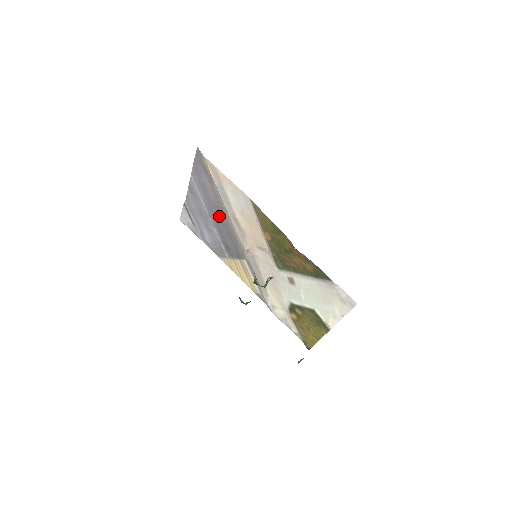
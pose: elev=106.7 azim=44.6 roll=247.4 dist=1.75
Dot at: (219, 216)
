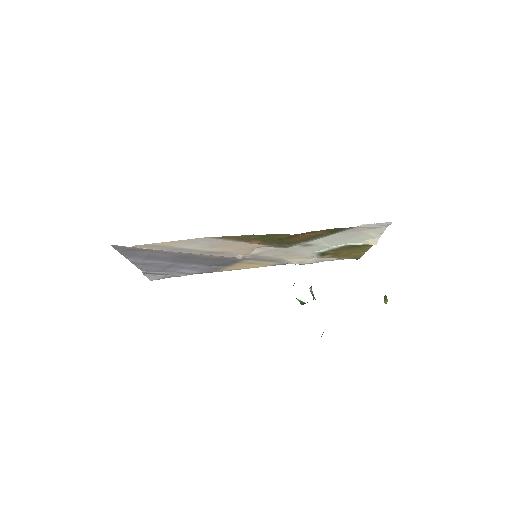
Dot at: (188, 259)
